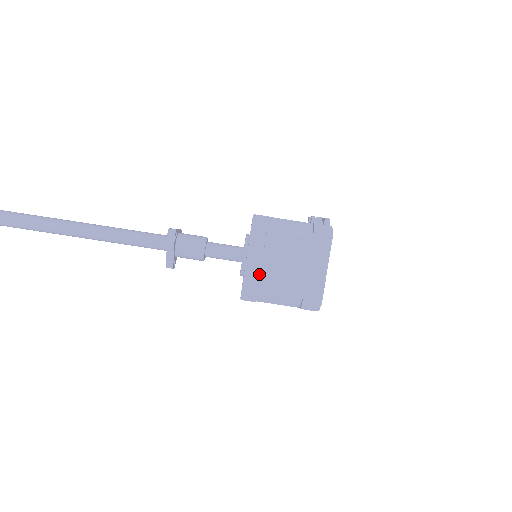
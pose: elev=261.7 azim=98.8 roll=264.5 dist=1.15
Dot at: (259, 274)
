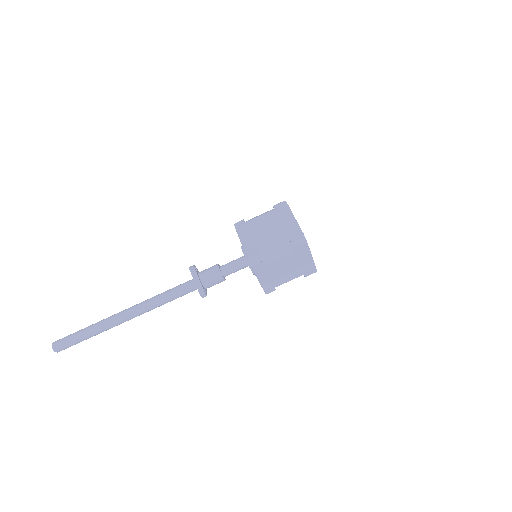
Dot at: (253, 244)
